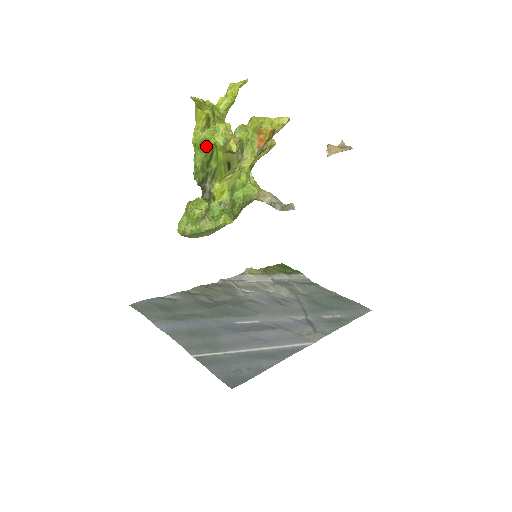
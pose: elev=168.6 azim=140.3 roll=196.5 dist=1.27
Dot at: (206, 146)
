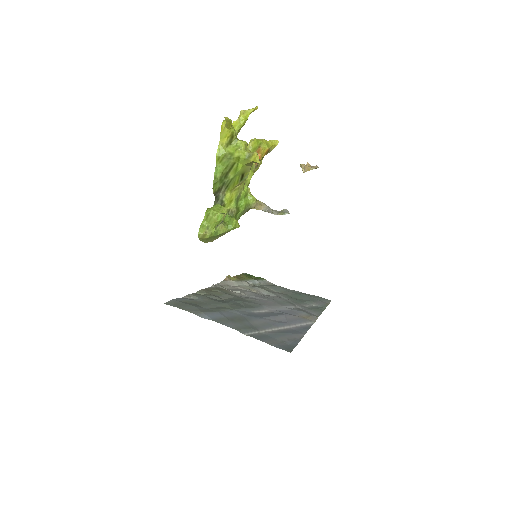
Dot at: (228, 159)
